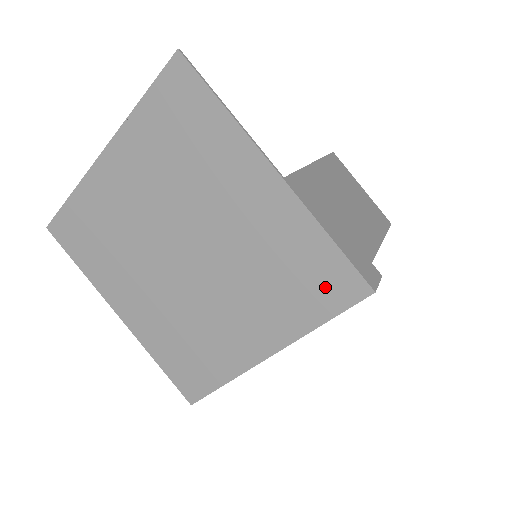
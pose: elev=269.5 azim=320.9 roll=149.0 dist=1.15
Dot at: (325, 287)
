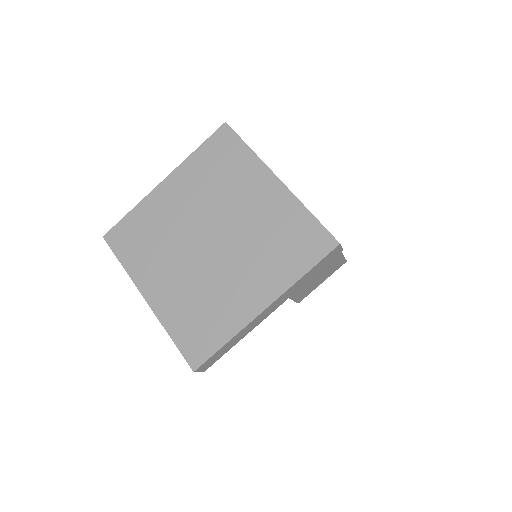
Dot at: (308, 246)
